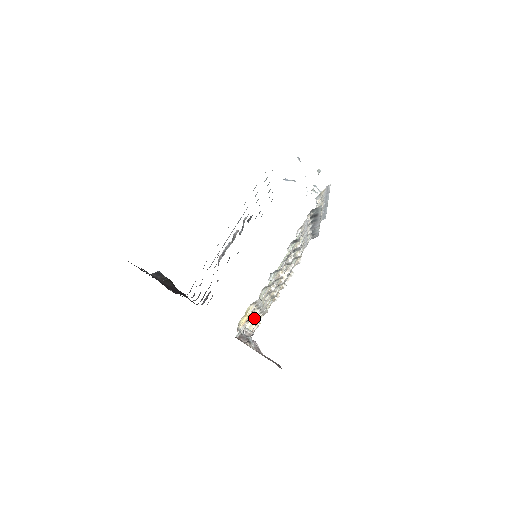
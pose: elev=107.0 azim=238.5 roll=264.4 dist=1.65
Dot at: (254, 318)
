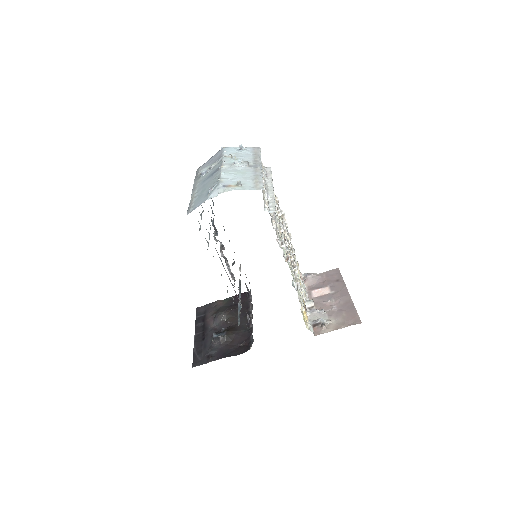
Dot at: occluded
